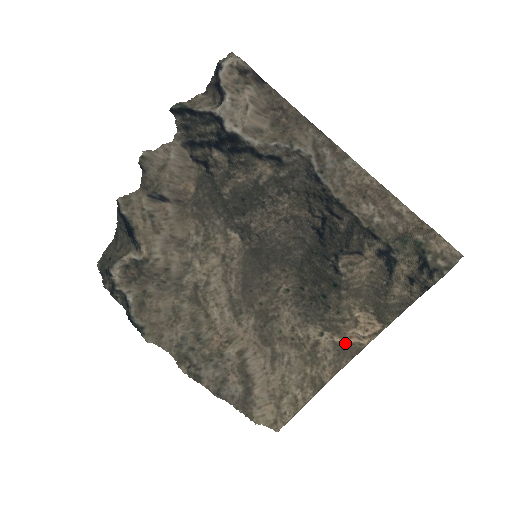
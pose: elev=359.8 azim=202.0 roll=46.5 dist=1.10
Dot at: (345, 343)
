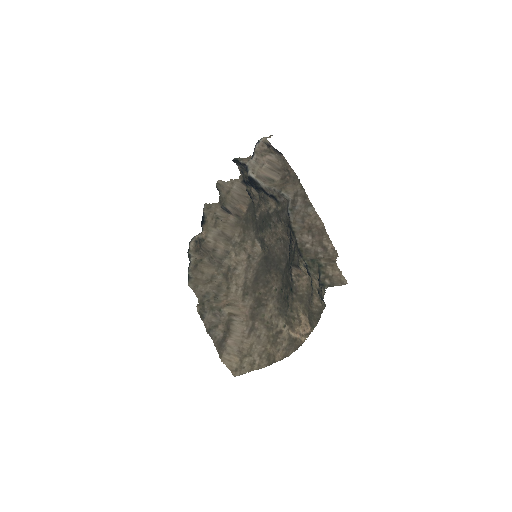
Dot at: (293, 337)
